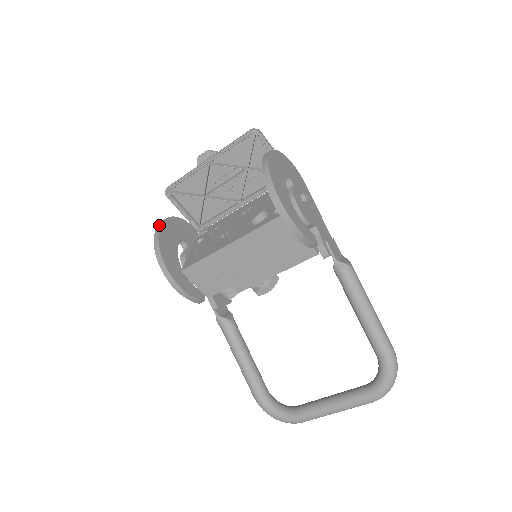
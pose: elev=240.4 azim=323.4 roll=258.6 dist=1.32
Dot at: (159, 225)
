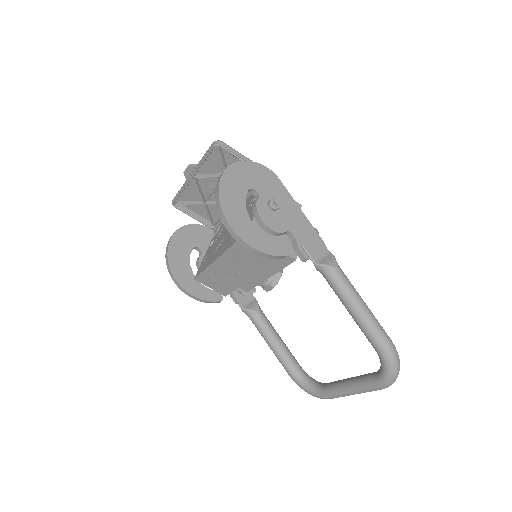
Dot at: (169, 240)
